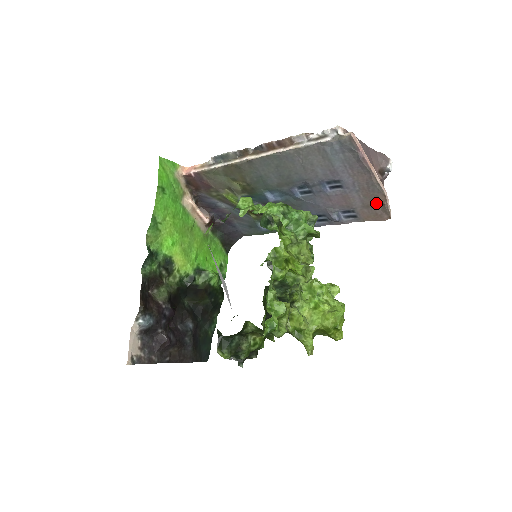
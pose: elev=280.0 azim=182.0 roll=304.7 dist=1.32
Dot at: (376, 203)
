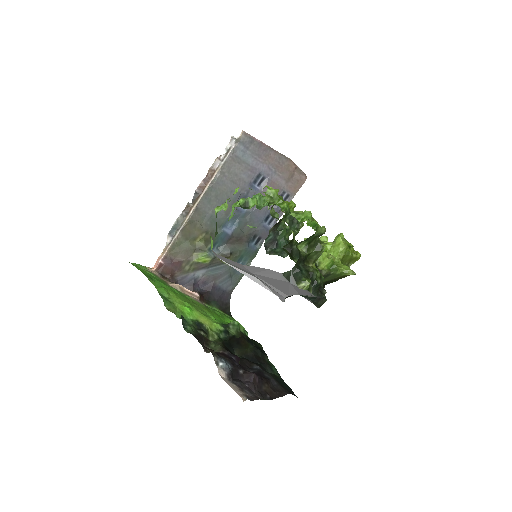
Dot at: (291, 172)
